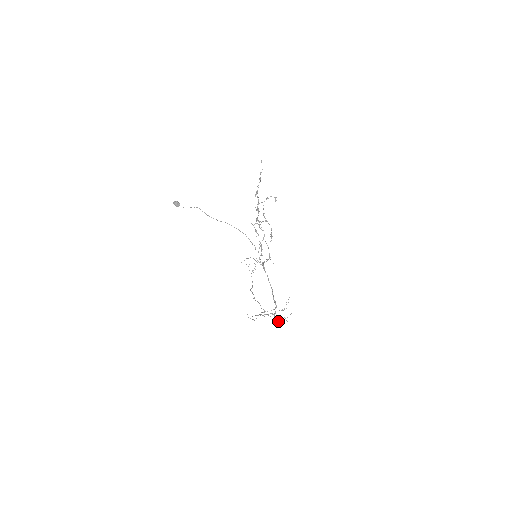
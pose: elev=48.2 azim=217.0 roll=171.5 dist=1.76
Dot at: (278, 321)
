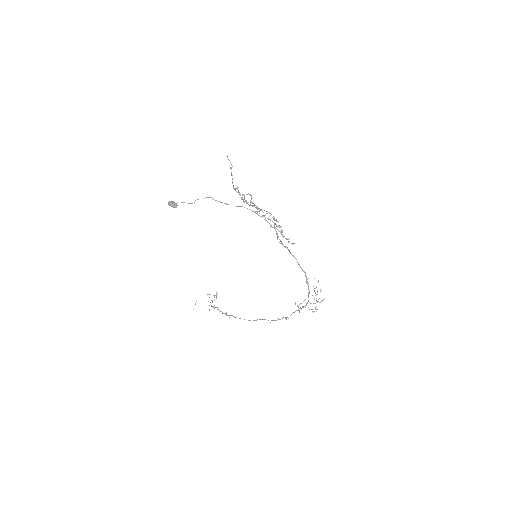
Dot at: (315, 309)
